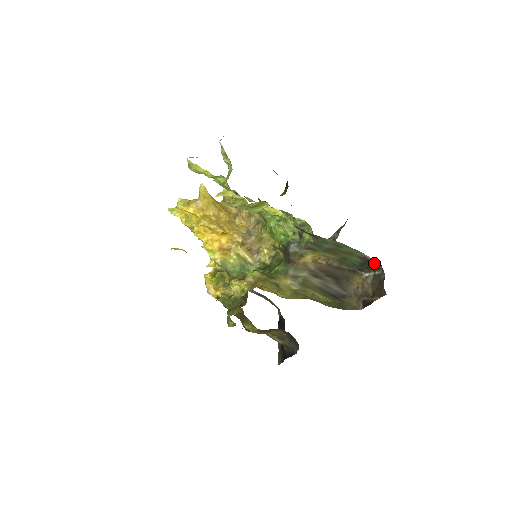
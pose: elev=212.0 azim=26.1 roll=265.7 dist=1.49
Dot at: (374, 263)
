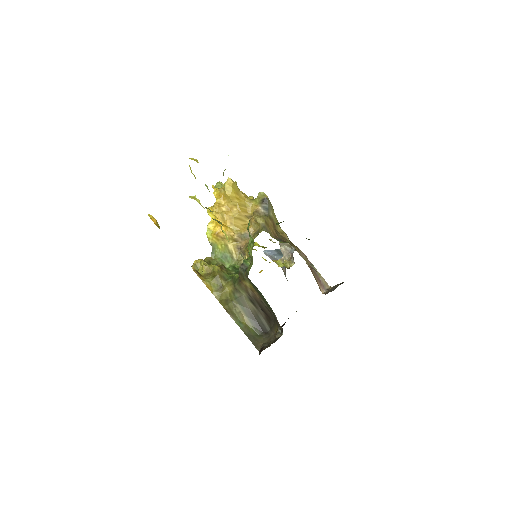
Dot at: (280, 326)
